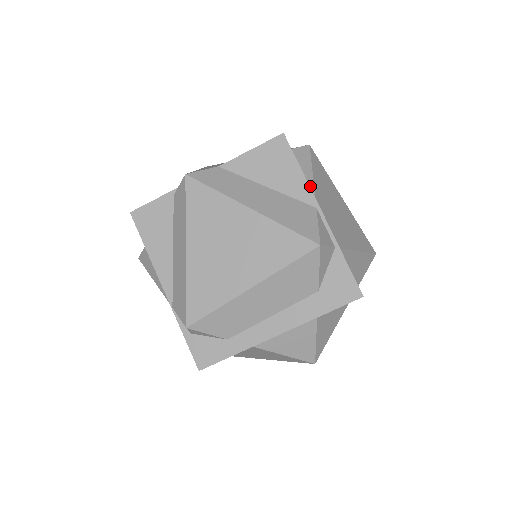
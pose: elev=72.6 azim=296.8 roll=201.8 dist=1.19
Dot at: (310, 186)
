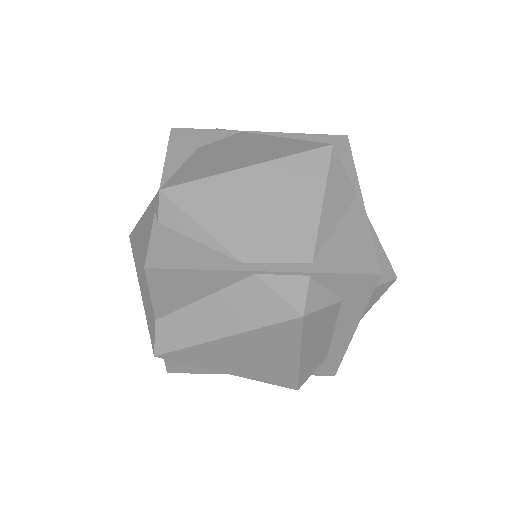
Dot at: (222, 252)
